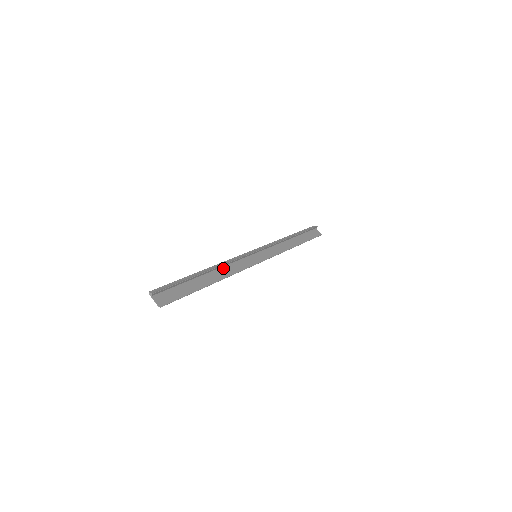
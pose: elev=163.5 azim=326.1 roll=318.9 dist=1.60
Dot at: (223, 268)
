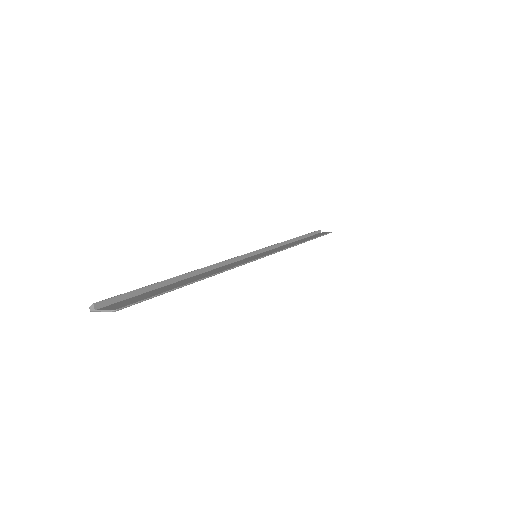
Dot at: (212, 271)
